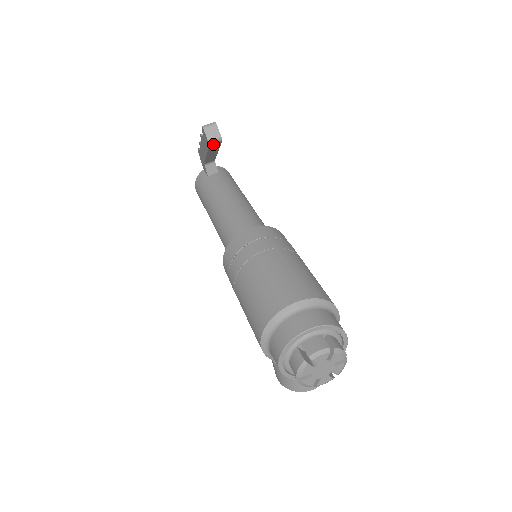
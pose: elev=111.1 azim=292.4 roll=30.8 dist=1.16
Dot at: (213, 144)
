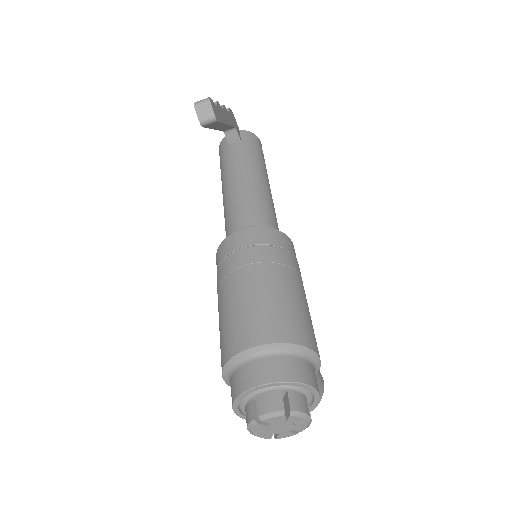
Dot at: (207, 125)
